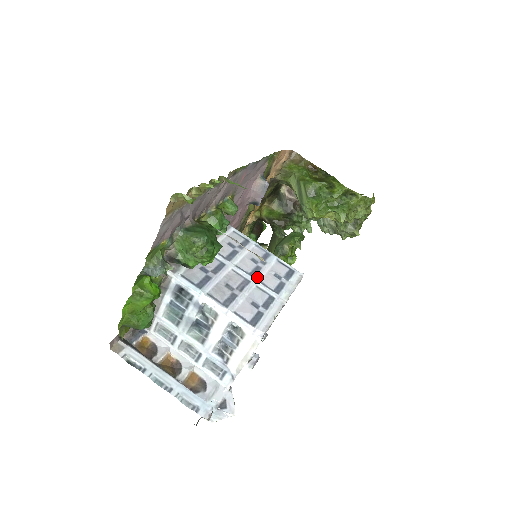
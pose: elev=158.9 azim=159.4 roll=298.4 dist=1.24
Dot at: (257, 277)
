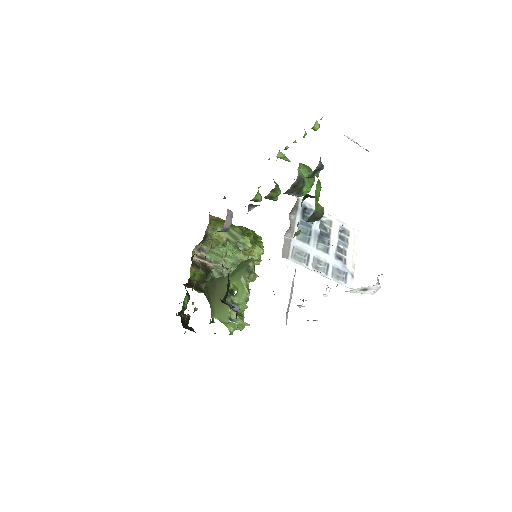
Dot at: occluded
